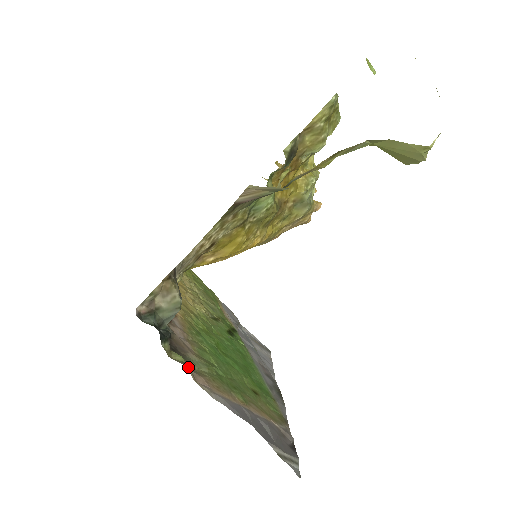
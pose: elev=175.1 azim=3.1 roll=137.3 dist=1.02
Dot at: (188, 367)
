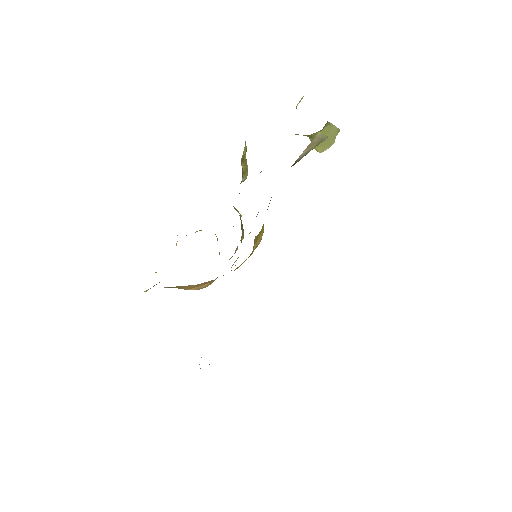
Dot at: occluded
